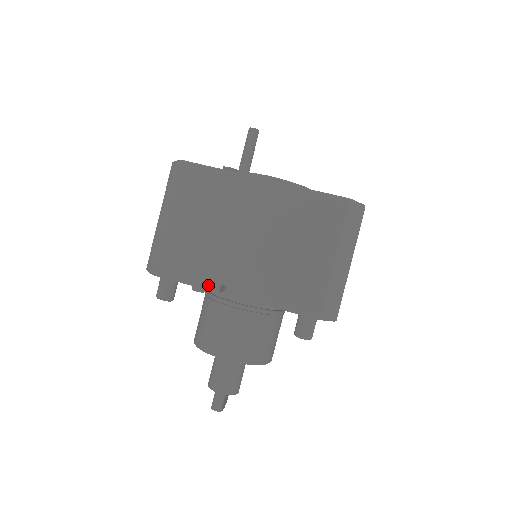
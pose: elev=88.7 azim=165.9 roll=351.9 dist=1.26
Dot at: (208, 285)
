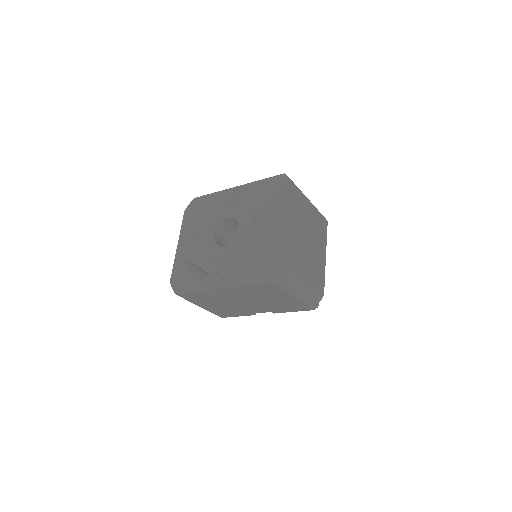
Dot at: (248, 315)
